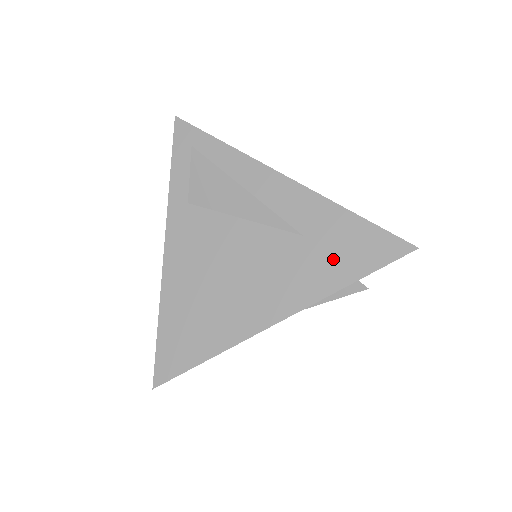
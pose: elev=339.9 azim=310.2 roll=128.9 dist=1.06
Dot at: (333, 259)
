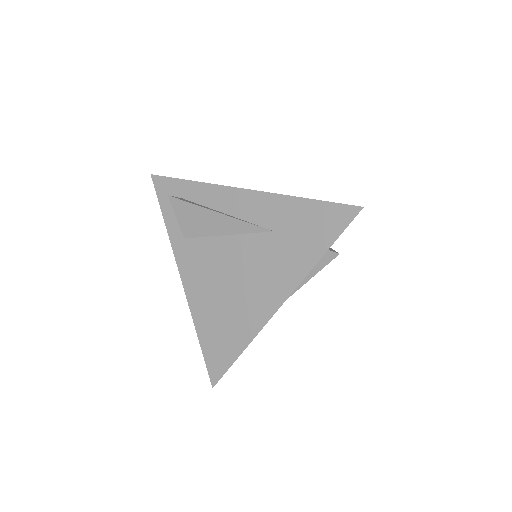
Dot at: (302, 241)
